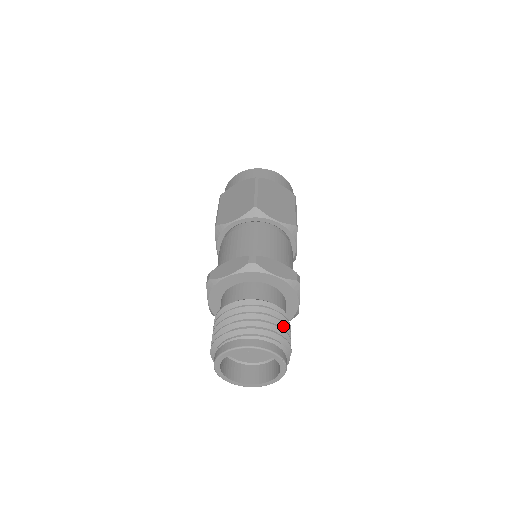
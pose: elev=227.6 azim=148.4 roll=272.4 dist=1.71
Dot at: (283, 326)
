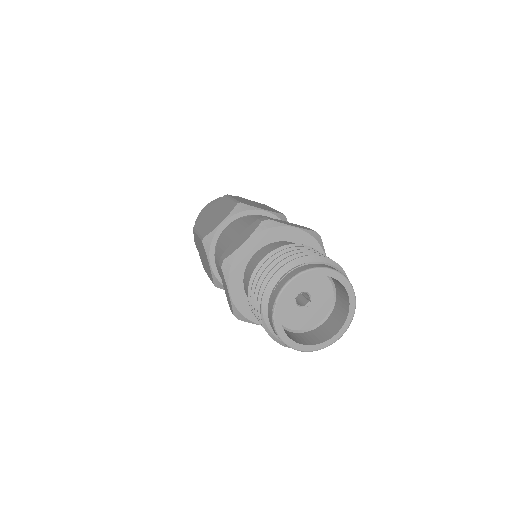
Dot at: occluded
